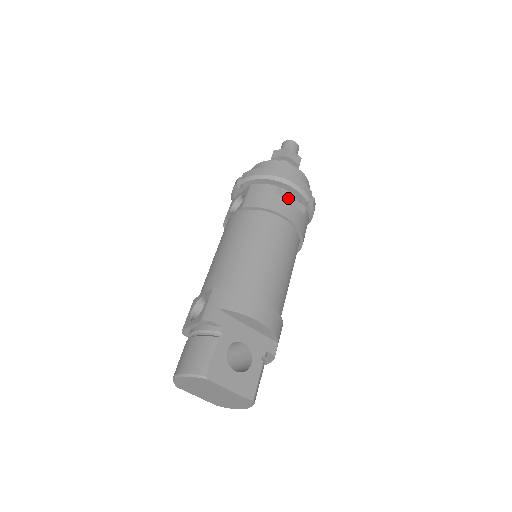
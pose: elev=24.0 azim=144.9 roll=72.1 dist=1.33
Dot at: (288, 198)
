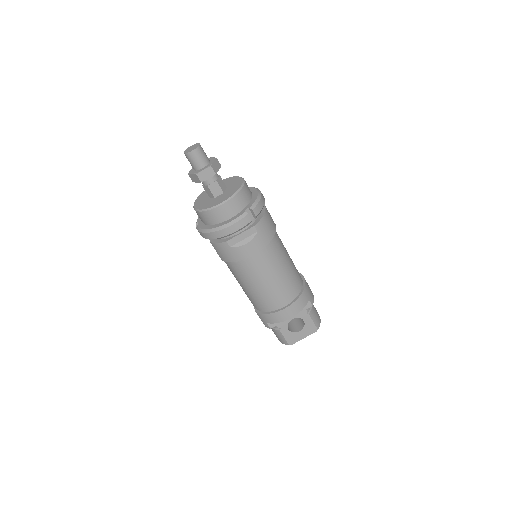
Dot at: (239, 239)
